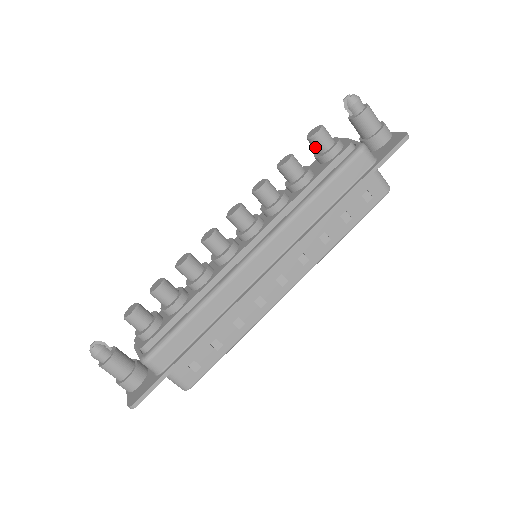
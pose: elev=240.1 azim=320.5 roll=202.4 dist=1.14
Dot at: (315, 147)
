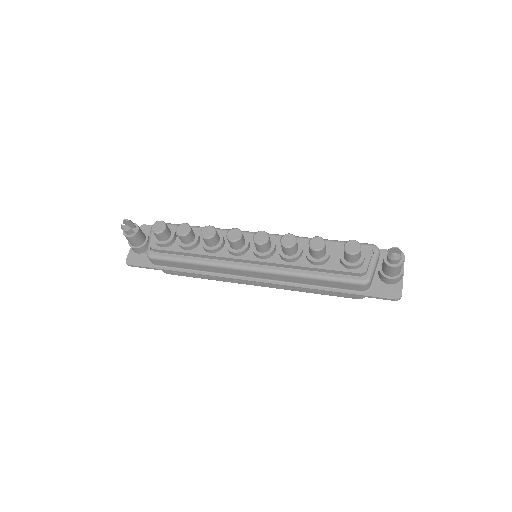
Dot at: (344, 253)
